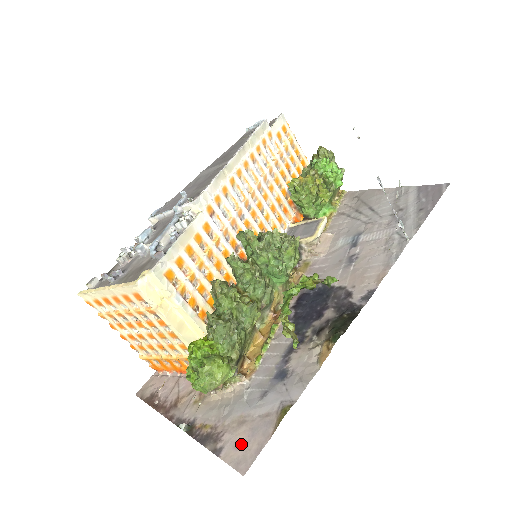
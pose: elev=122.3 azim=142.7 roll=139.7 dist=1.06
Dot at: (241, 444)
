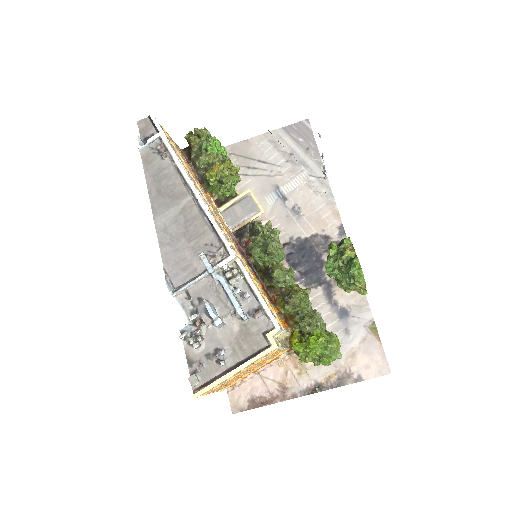
Dot at: (369, 364)
